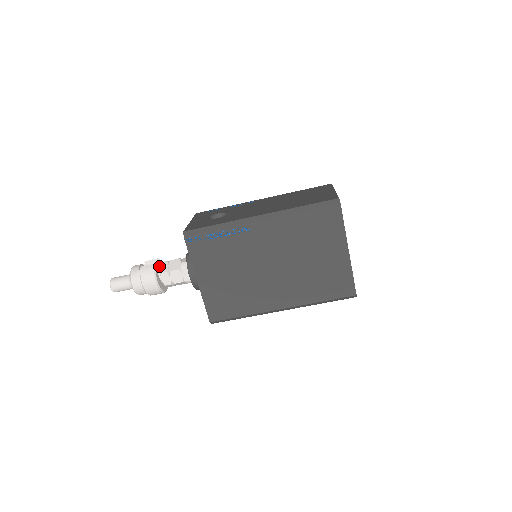
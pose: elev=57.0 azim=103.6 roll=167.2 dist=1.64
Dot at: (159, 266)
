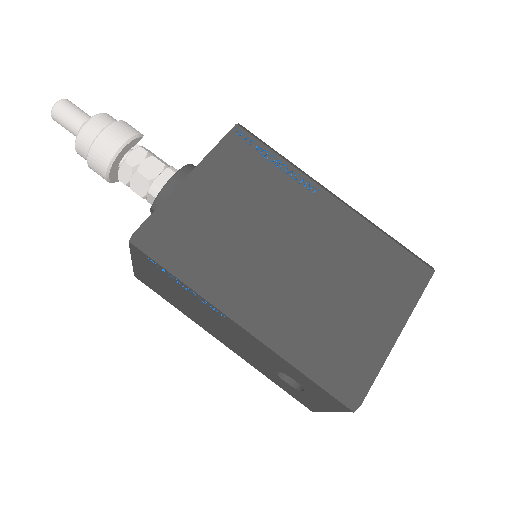
Dot at: occluded
